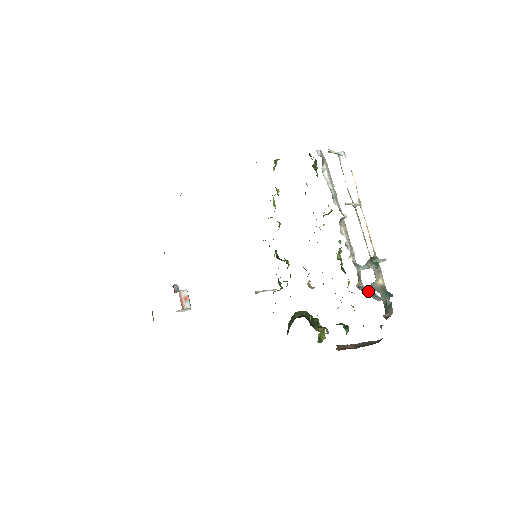
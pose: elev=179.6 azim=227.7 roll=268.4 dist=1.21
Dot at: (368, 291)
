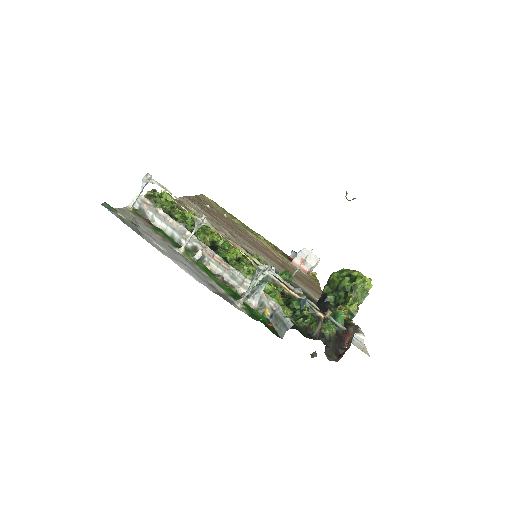
Dot at: (278, 318)
